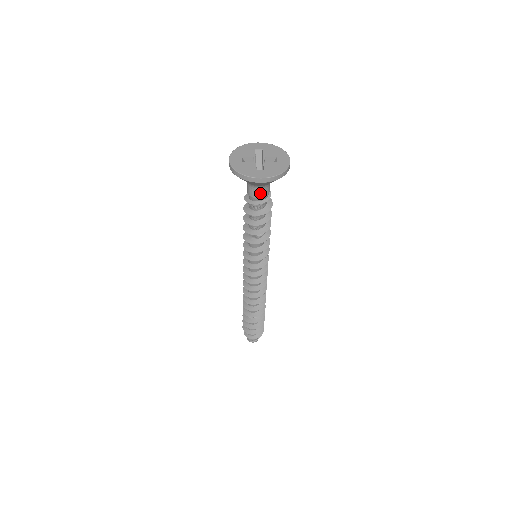
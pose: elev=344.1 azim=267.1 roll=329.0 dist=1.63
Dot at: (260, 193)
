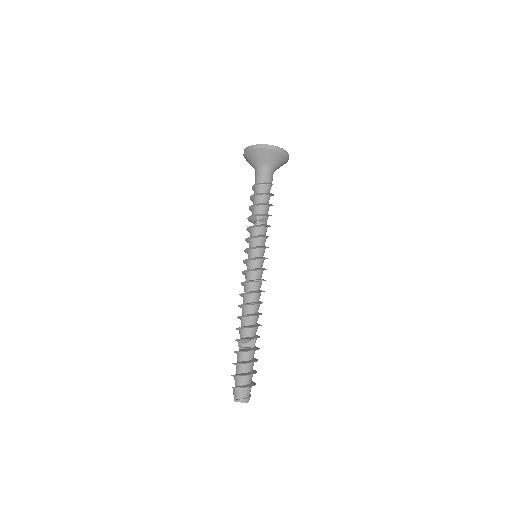
Dot at: (263, 174)
